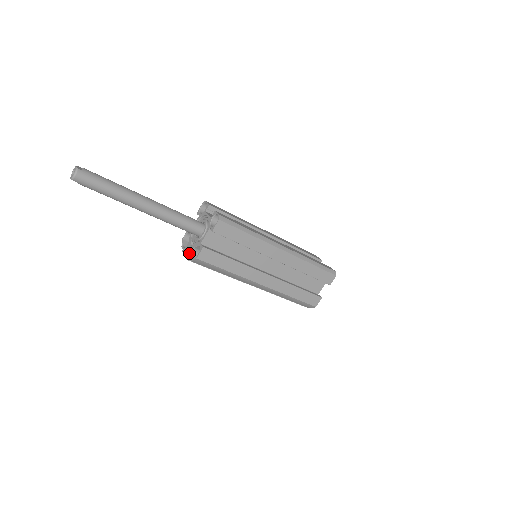
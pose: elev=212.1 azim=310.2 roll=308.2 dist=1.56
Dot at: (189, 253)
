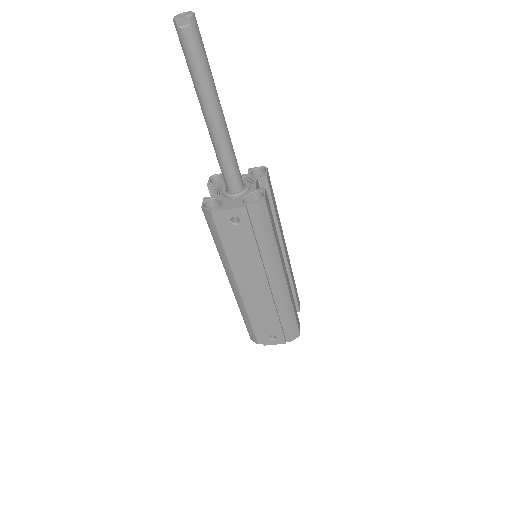
Dot at: (240, 203)
